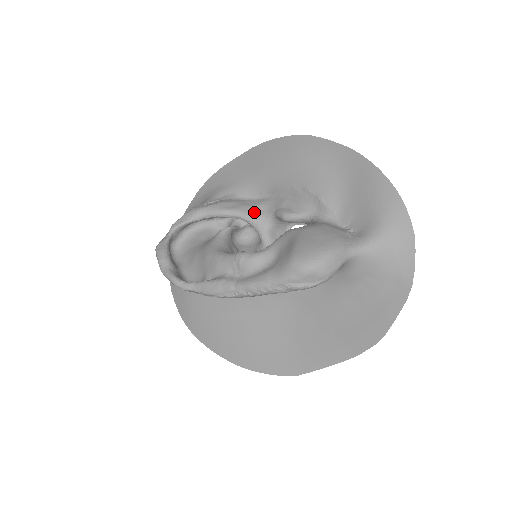
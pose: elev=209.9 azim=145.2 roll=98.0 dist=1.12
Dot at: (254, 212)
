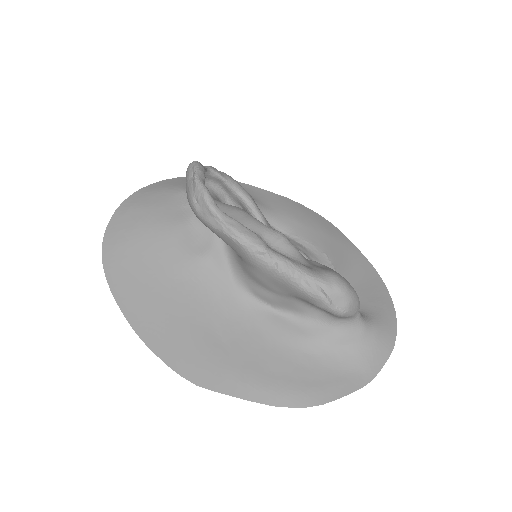
Dot at: occluded
